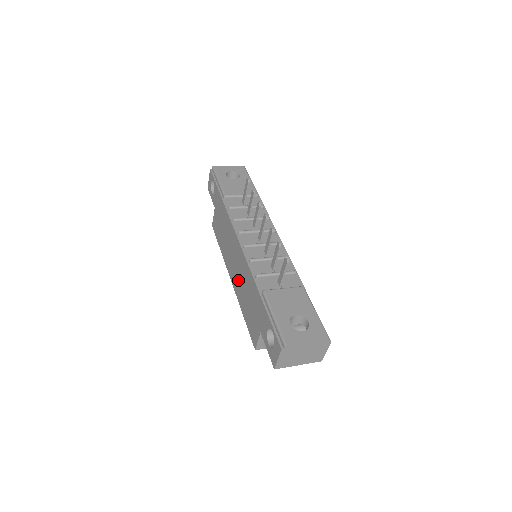
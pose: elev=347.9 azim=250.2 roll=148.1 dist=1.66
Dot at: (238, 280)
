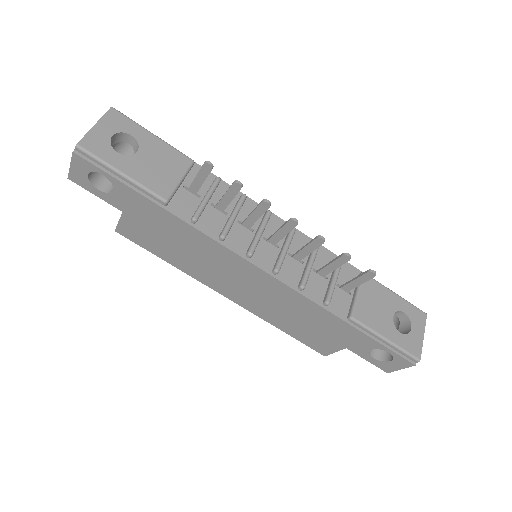
Dot at: (260, 302)
